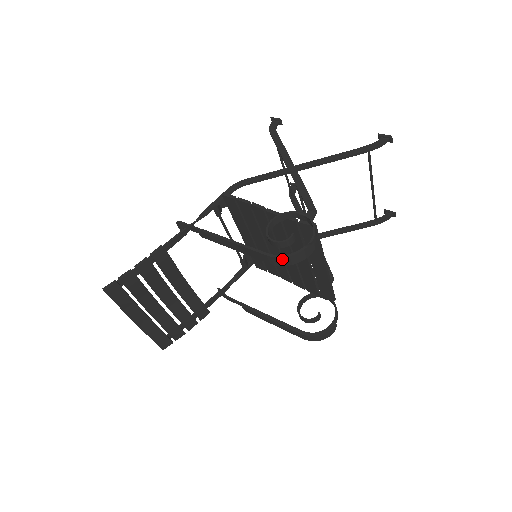
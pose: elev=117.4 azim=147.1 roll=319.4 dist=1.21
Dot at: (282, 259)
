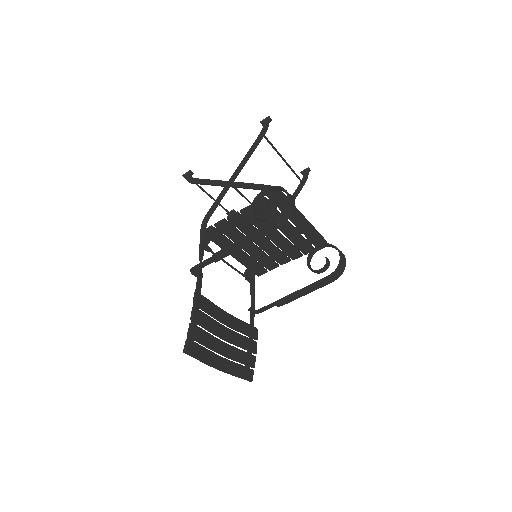
Dot at: (282, 217)
